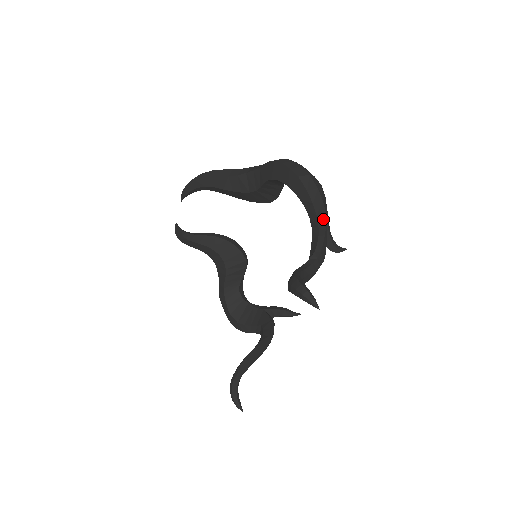
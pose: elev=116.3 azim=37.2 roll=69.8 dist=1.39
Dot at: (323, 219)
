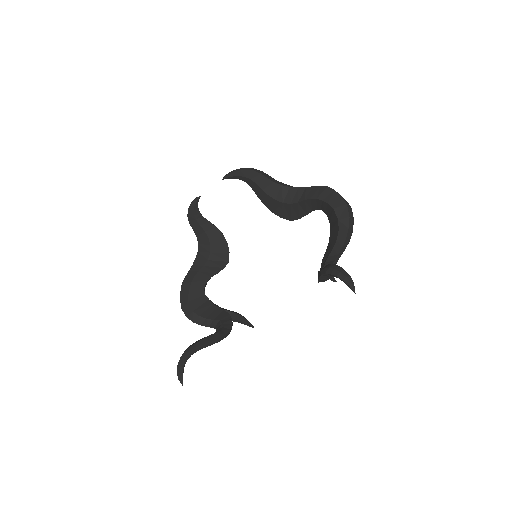
Dot at: (346, 244)
